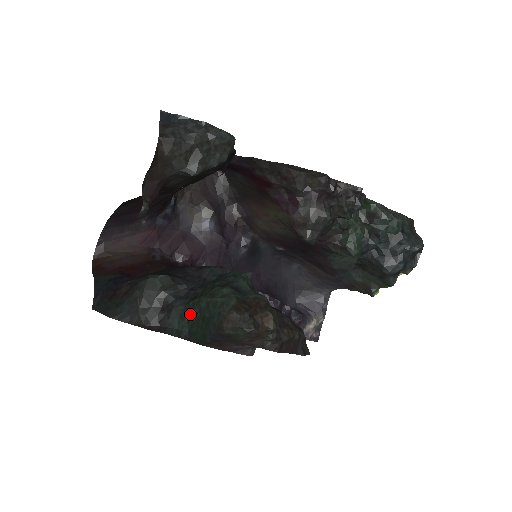
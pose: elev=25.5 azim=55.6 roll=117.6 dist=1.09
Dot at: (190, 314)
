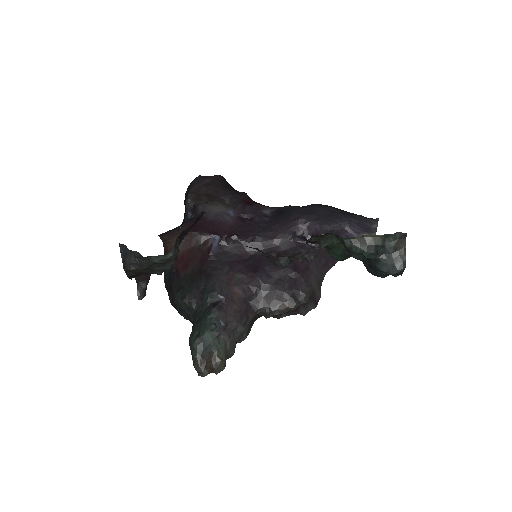
Dot at: occluded
